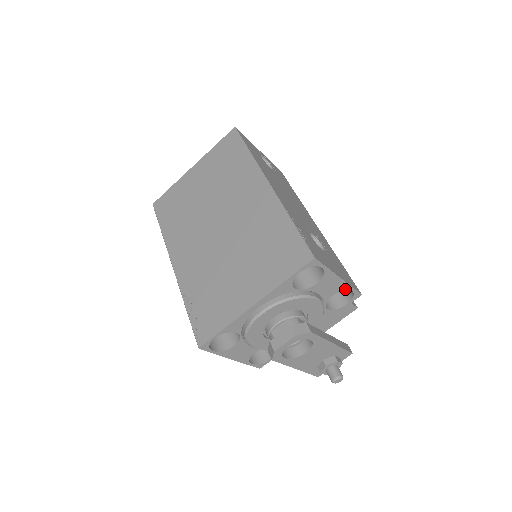
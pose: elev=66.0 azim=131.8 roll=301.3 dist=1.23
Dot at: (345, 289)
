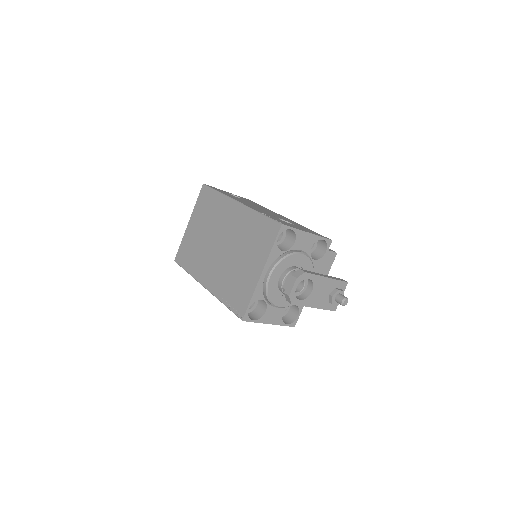
Dot at: (317, 240)
